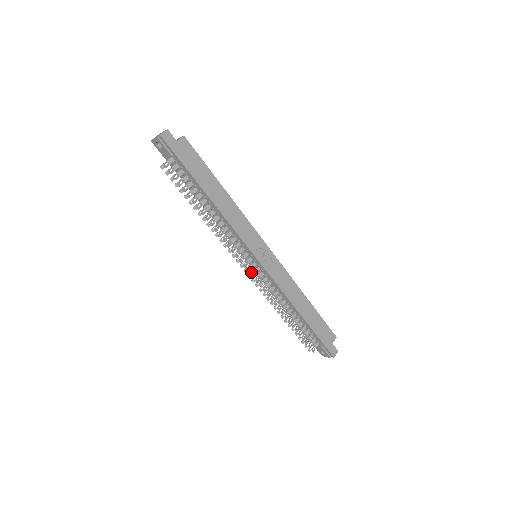
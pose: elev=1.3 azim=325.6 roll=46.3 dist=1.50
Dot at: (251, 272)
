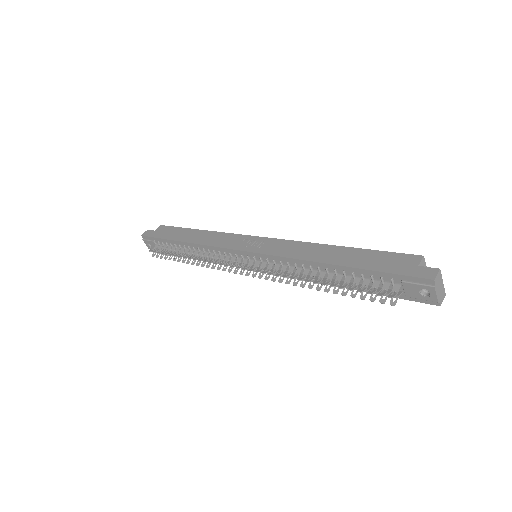
Dot at: (254, 271)
